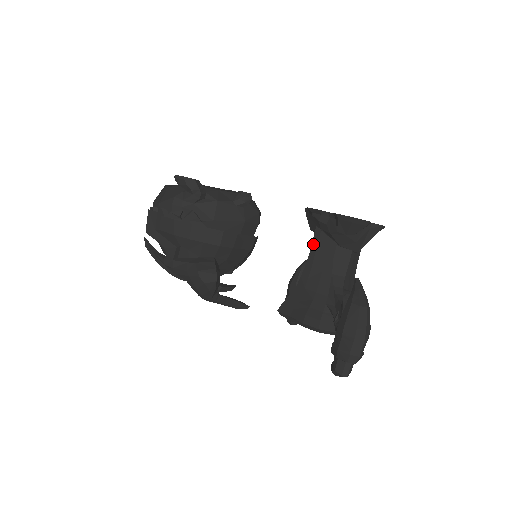
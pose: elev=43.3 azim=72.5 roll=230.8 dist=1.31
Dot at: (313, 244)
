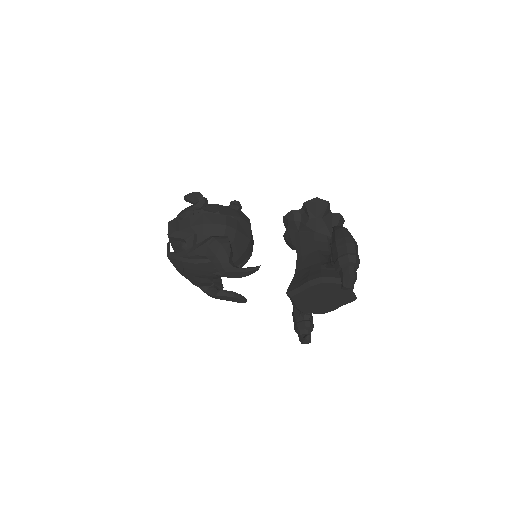
Dot at: (297, 243)
